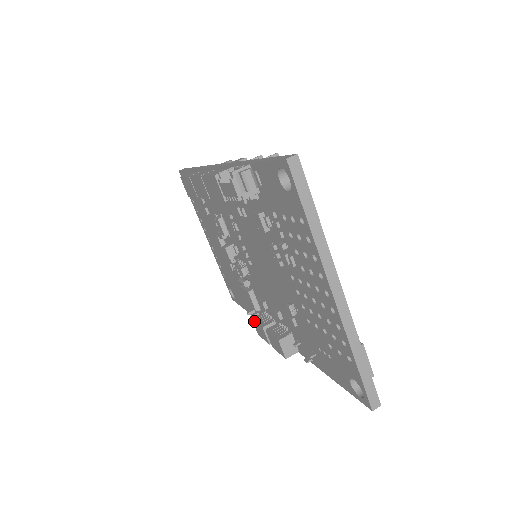
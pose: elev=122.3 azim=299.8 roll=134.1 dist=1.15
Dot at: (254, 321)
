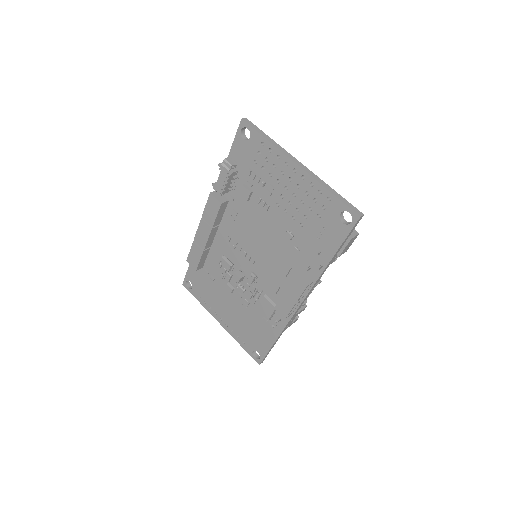
Dot at: (277, 305)
